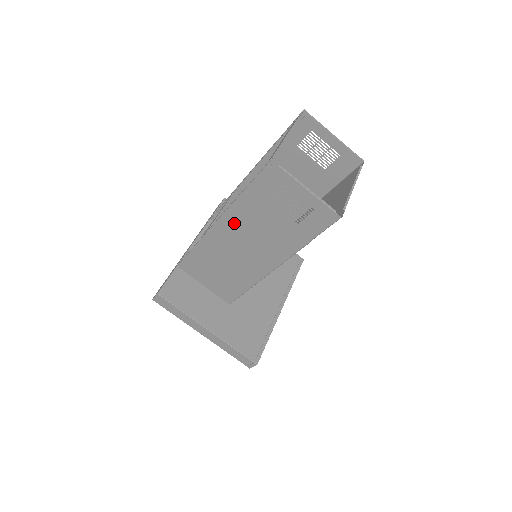
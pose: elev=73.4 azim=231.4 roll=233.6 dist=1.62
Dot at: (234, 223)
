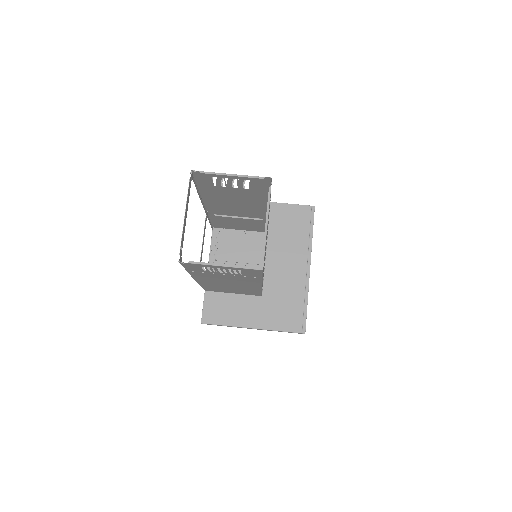
Dot at: (205, 278)
